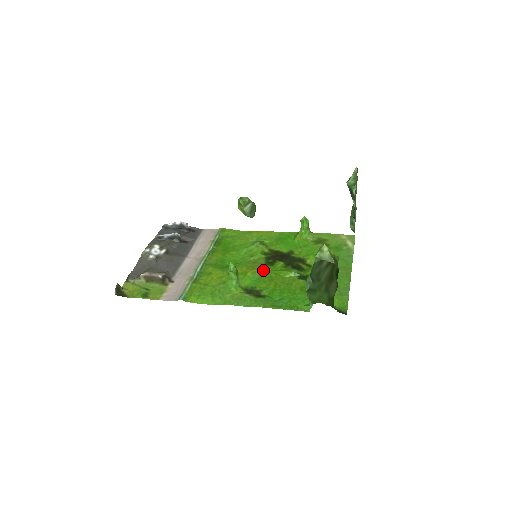
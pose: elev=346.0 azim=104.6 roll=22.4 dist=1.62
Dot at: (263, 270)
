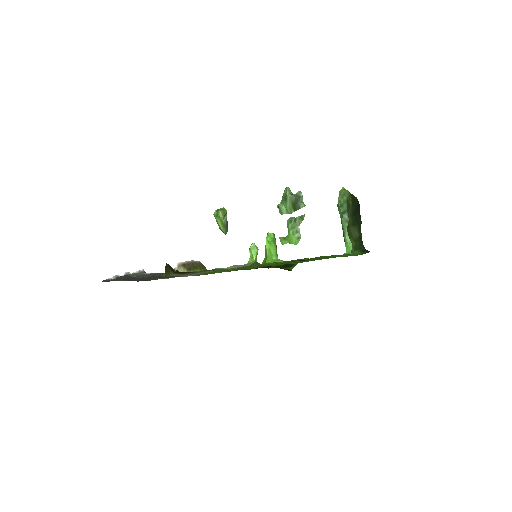
Dot at: (271, 264)
